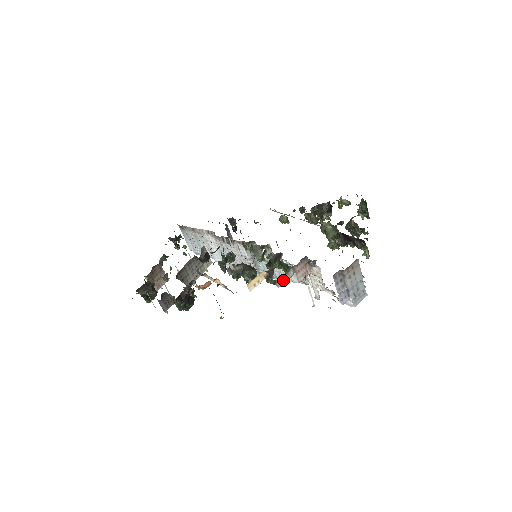
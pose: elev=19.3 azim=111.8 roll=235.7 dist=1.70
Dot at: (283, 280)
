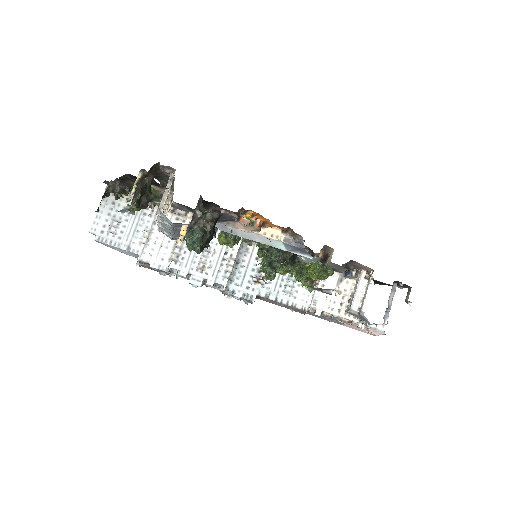
Dot at: occluded
